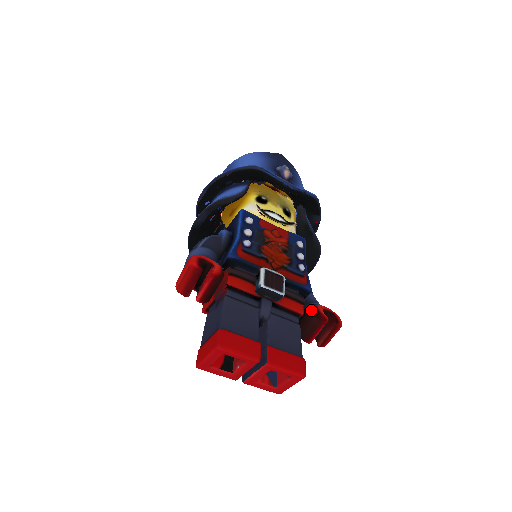
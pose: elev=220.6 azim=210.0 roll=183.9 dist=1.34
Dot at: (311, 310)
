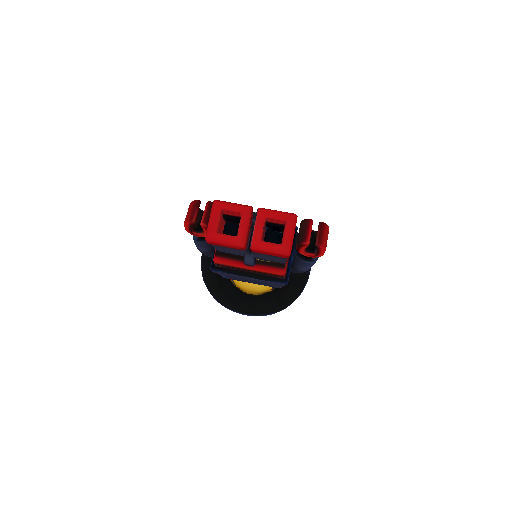
Dot at: (299, 228)
